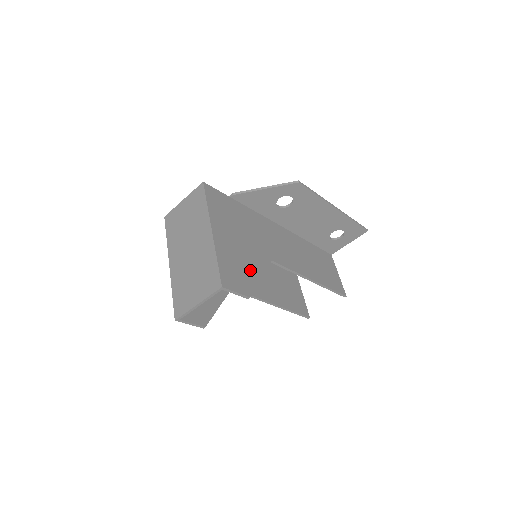
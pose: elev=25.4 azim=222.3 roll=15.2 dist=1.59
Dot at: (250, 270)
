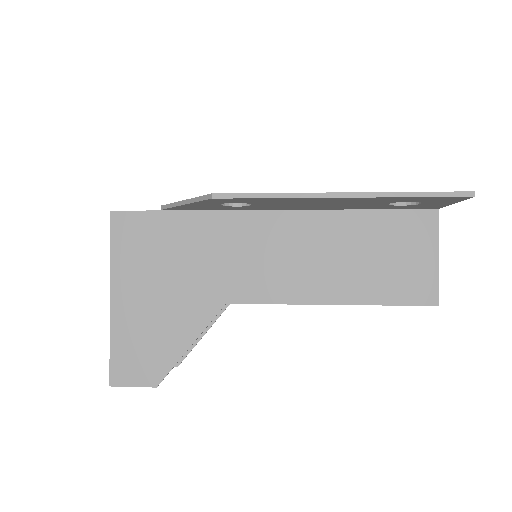
Dot at: (169, 341)
